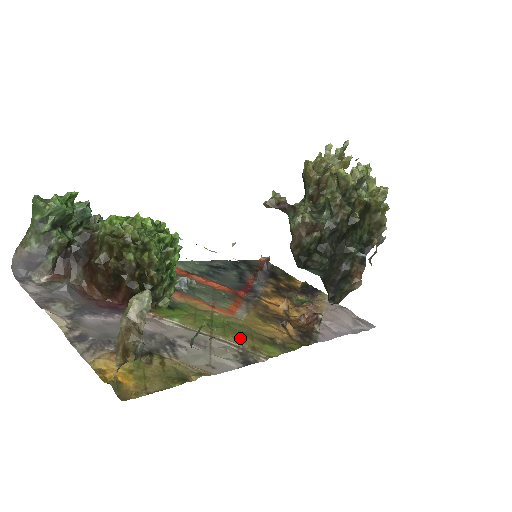
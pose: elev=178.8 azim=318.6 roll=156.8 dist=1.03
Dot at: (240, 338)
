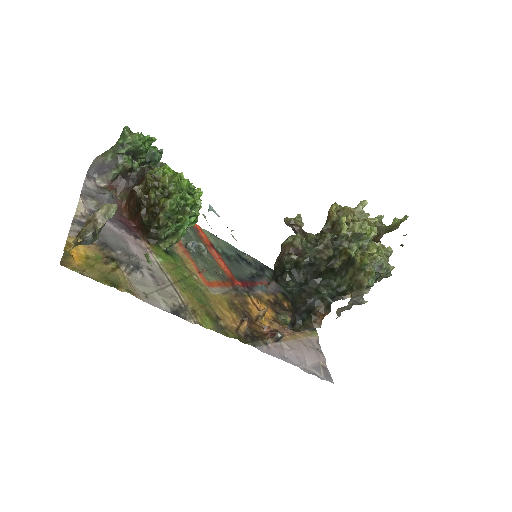
Dot at: (193, 300)
